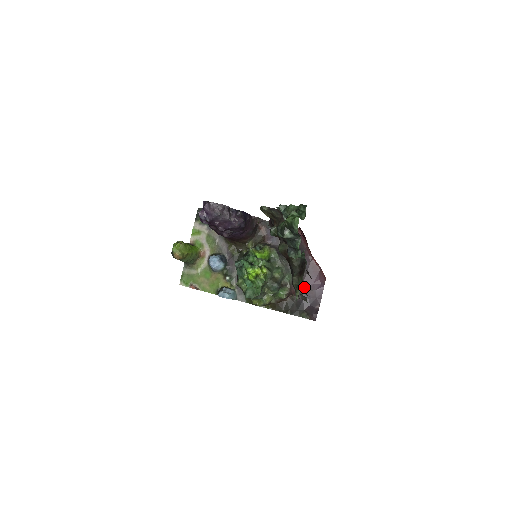
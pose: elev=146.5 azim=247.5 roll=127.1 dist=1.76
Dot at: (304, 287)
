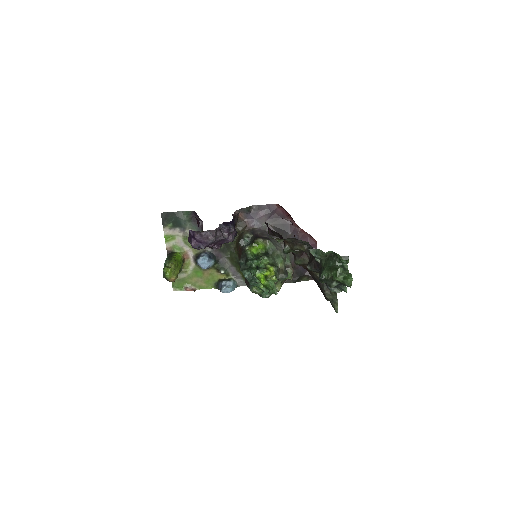
Dot at: occluded
